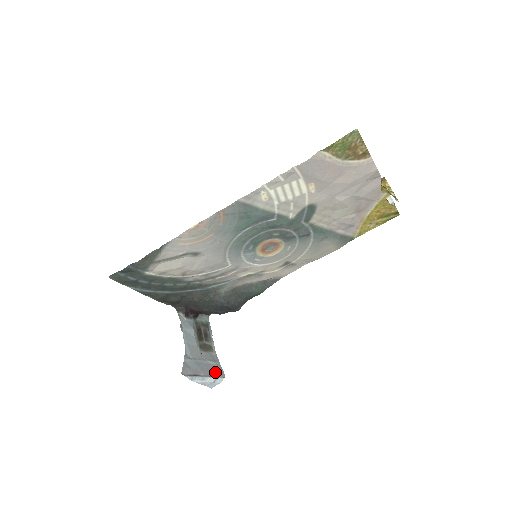
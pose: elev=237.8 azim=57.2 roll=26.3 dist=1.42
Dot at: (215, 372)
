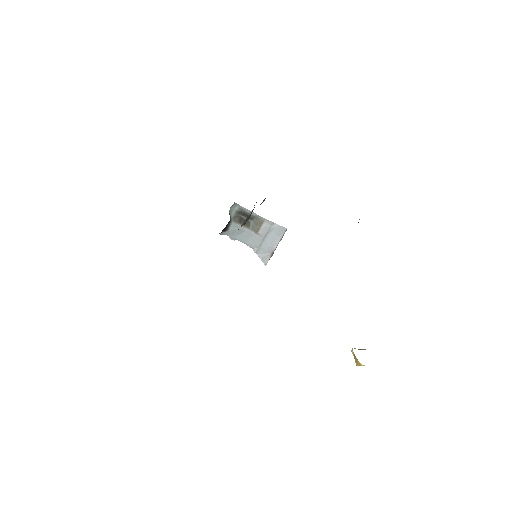
Dot at: (279, 235)
